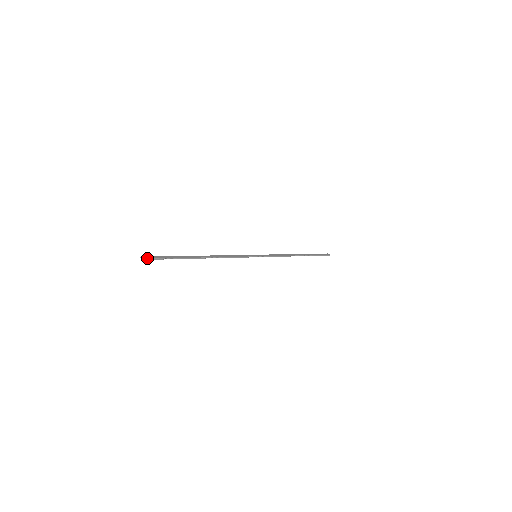
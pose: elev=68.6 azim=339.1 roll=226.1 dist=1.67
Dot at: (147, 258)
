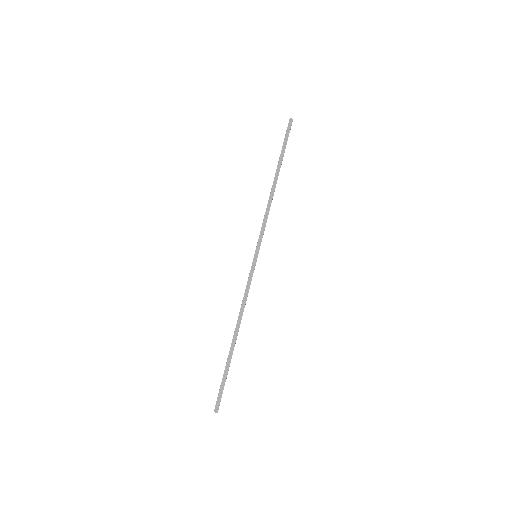
Dot at: (218, 407)
